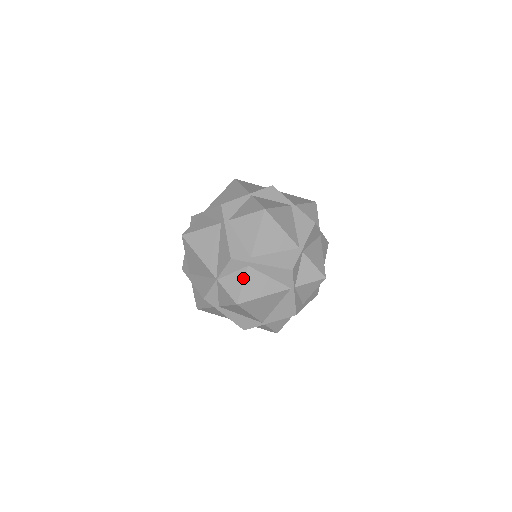
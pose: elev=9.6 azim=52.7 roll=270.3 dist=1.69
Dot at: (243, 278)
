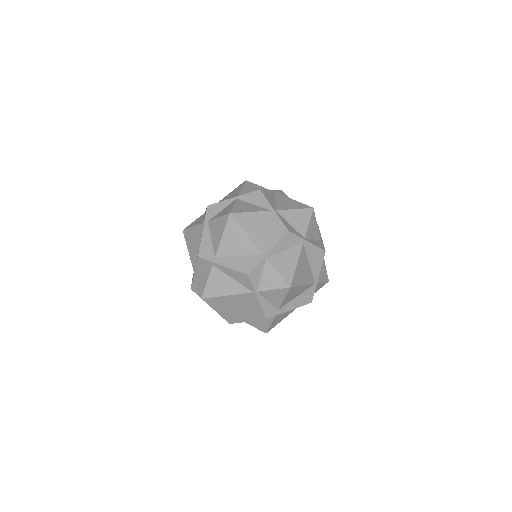
Dot at: (208, 276)
